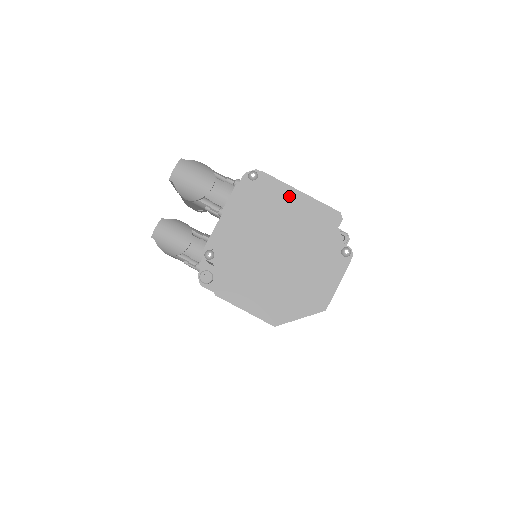
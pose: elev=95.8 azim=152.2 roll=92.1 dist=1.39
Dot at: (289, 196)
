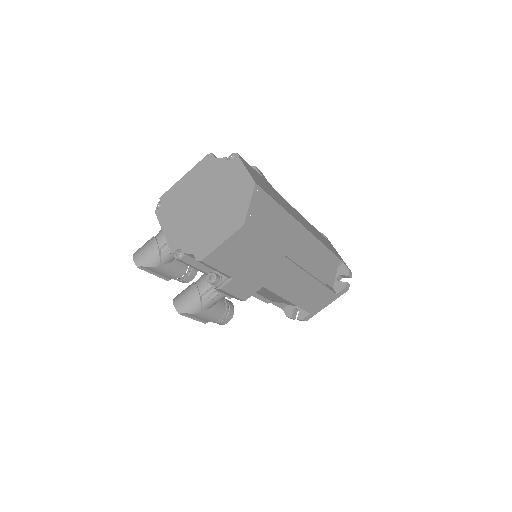
Dot at: (181, 185)
